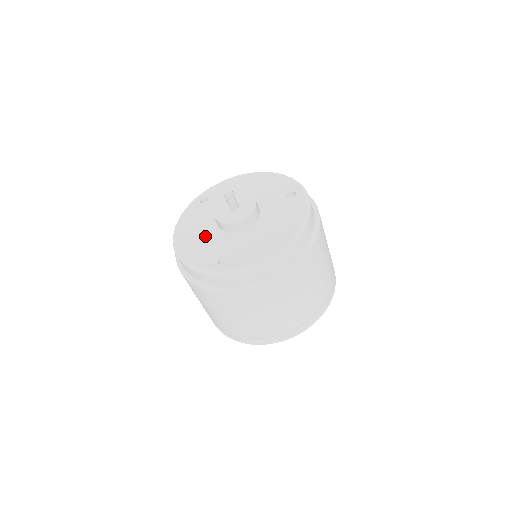
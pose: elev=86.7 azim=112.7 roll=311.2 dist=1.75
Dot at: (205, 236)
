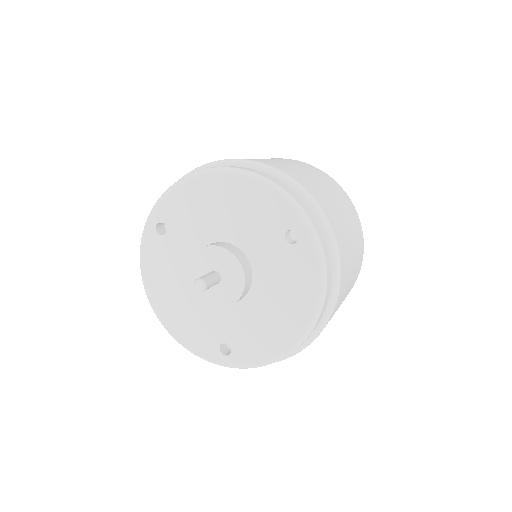
Dot at: (188, 304)
